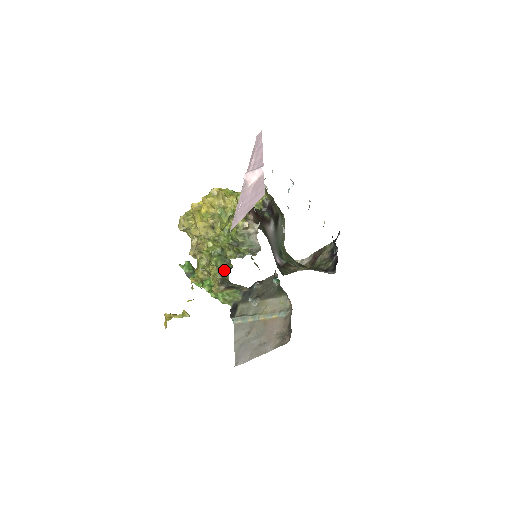
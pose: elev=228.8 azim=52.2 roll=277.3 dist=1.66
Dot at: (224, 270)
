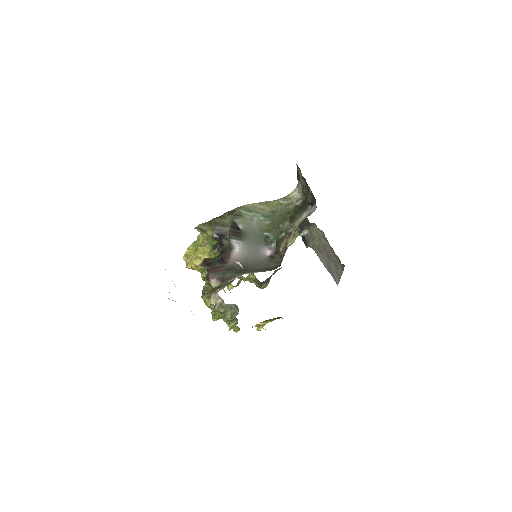
Dot at: (253, 276)
